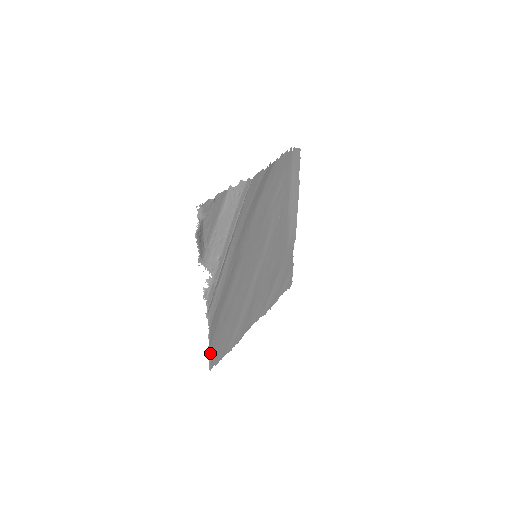
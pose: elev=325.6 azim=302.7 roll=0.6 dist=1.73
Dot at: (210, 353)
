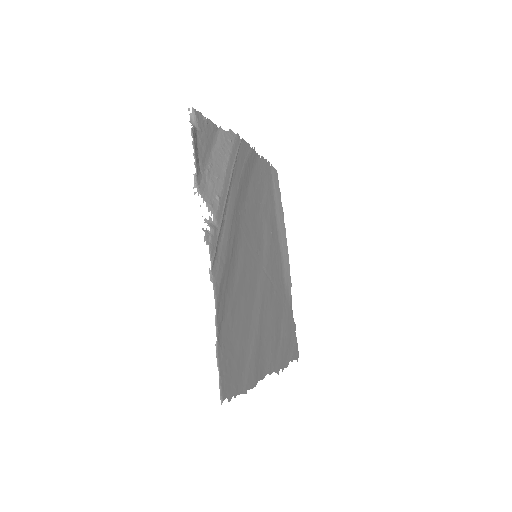
Dot at: (219, 362)
